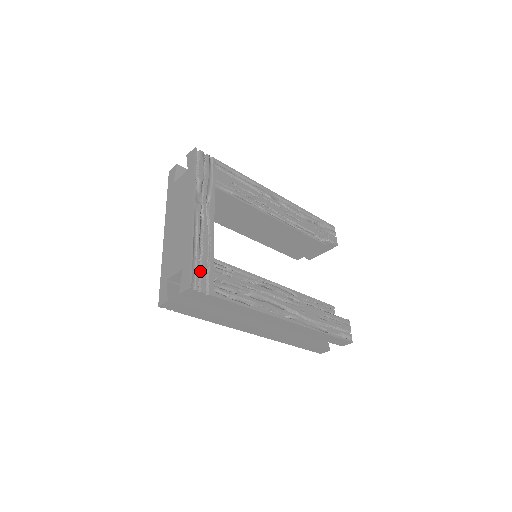
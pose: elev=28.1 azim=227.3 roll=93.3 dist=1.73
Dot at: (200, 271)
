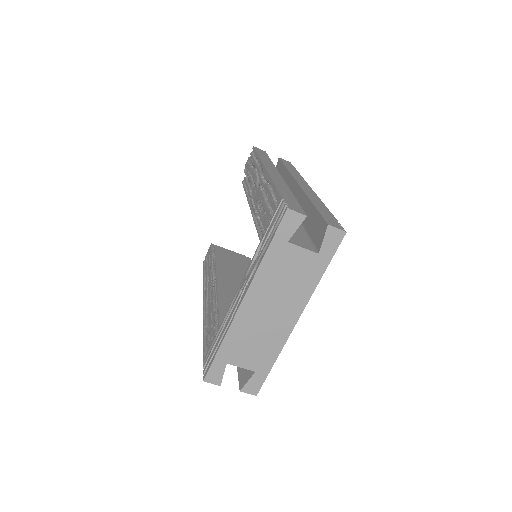
Dot at: occluded
